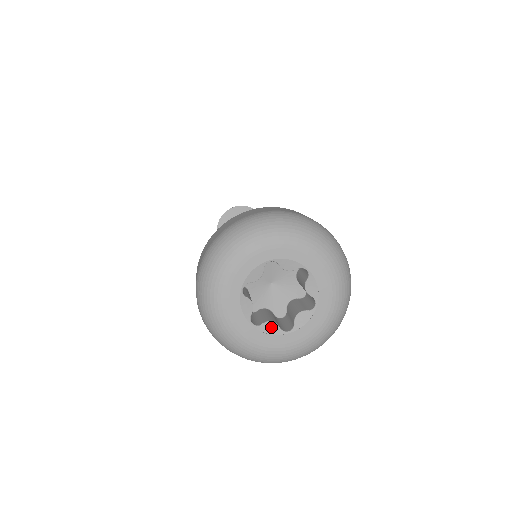
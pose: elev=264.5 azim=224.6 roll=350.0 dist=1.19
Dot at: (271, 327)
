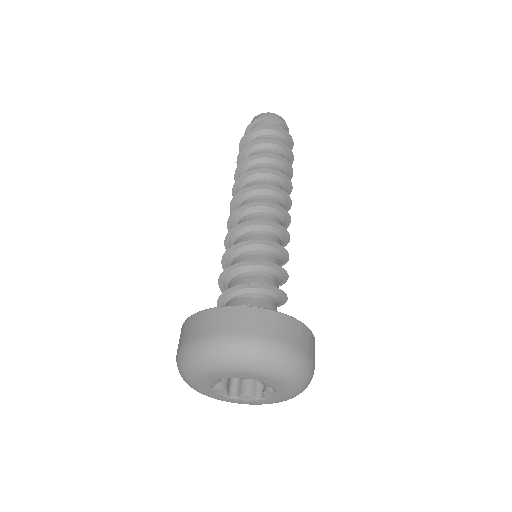
Dot at: (247, 397)
